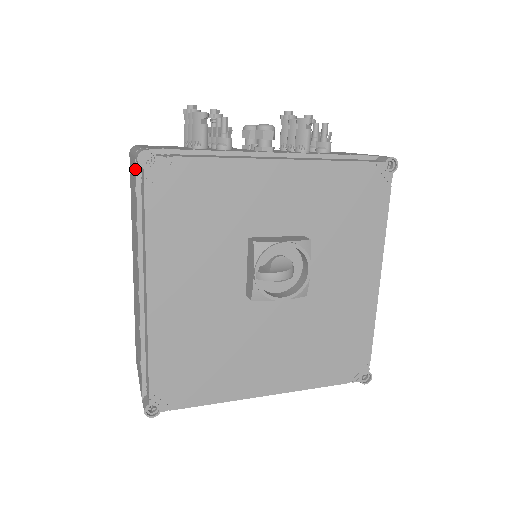
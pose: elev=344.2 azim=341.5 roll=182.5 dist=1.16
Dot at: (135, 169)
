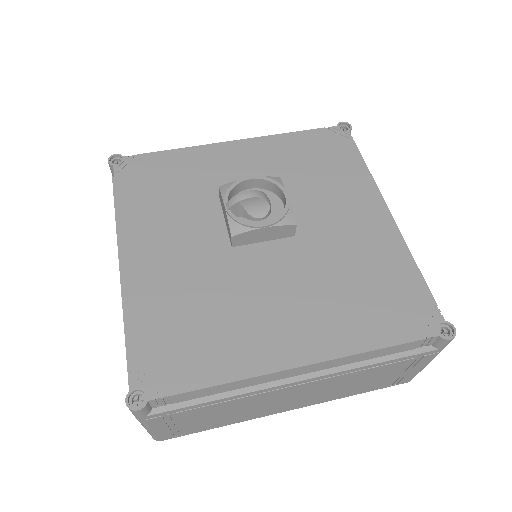
Dot at: (112, 182)
